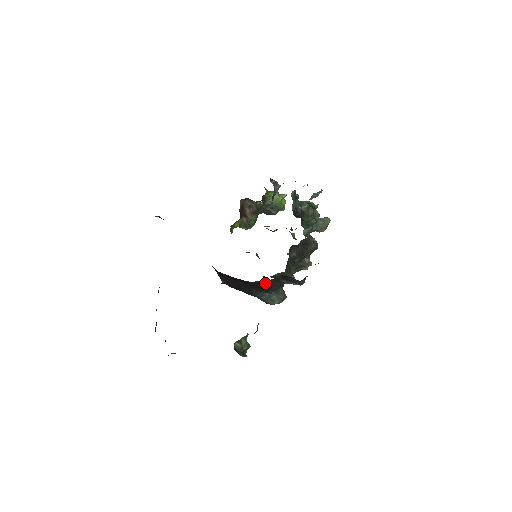
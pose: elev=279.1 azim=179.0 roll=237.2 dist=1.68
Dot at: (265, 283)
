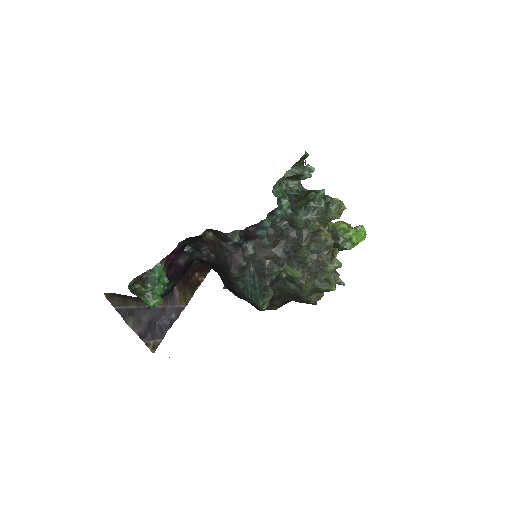
Dot at: (218, 256)
